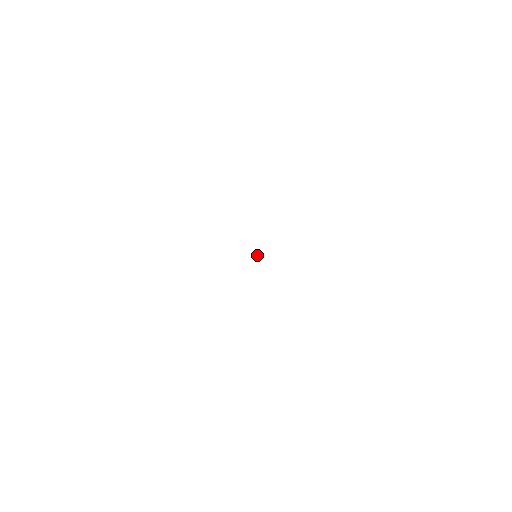
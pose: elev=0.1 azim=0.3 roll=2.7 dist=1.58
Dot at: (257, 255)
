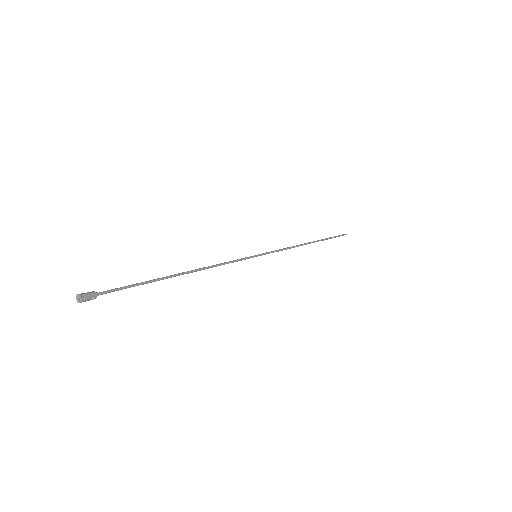
Dot at: (81, 301)
